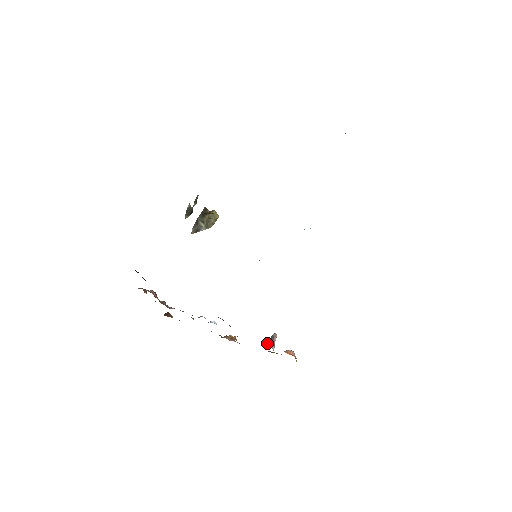
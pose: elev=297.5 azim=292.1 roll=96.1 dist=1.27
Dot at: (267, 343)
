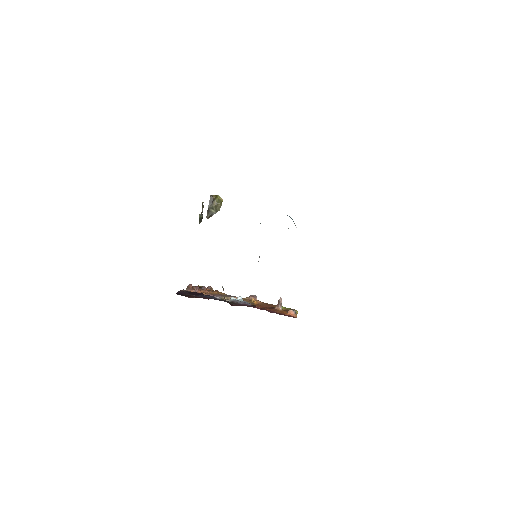
Dot at: (276, 306)
